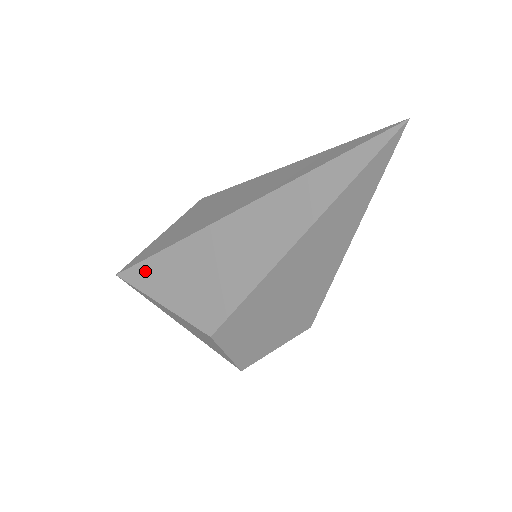
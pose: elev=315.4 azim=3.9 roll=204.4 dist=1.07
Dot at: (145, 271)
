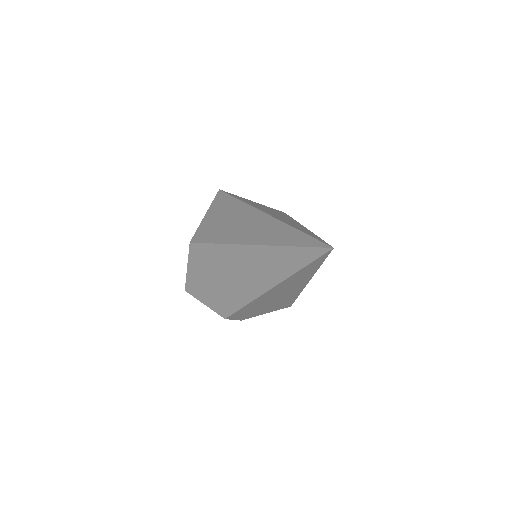
Dot at: (223, 198)
